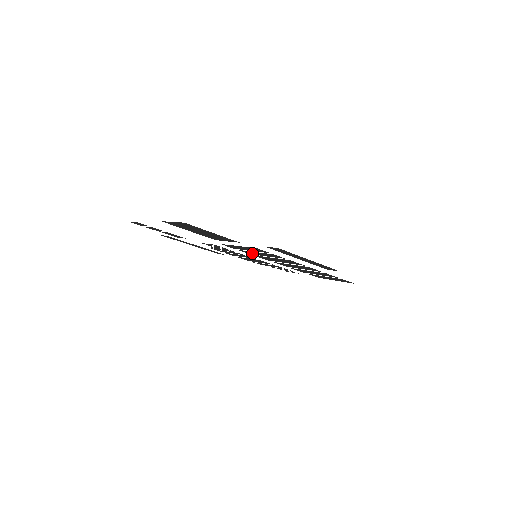
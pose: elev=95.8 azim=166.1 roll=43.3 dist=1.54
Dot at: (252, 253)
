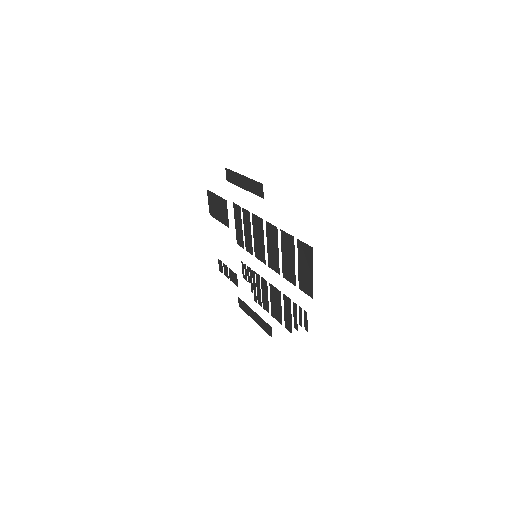
Dot at: (250, 244)
